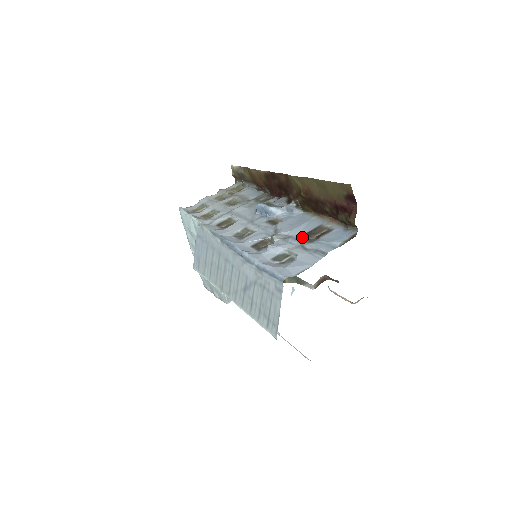
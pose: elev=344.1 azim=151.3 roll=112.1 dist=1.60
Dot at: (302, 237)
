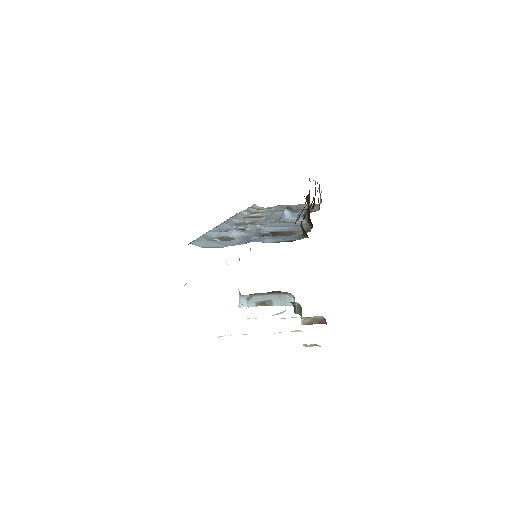
Dot at: (266, 233)
